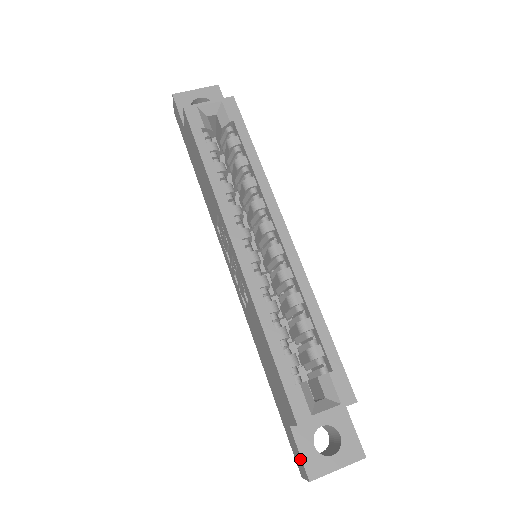
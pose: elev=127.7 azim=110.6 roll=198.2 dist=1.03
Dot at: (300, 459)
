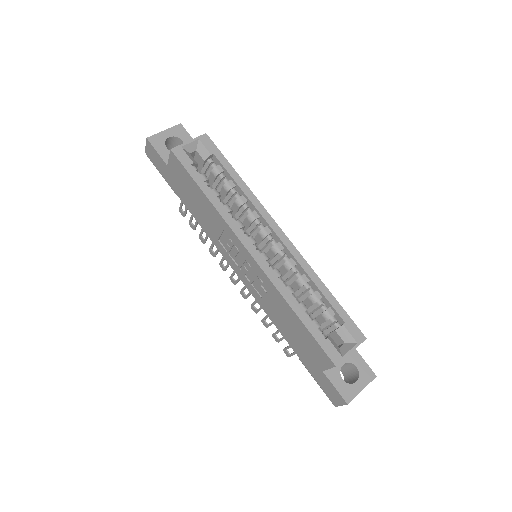
Dot at: (336, 392)
